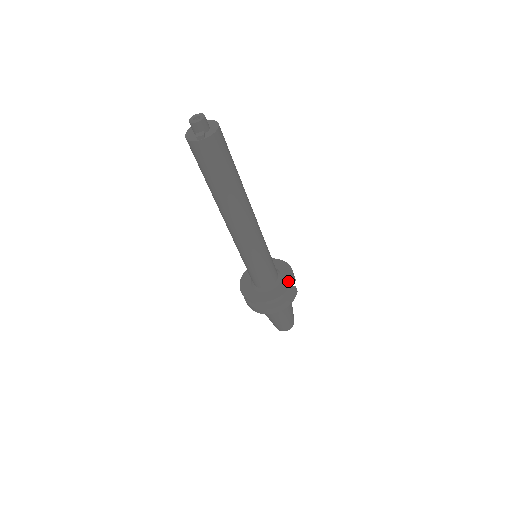
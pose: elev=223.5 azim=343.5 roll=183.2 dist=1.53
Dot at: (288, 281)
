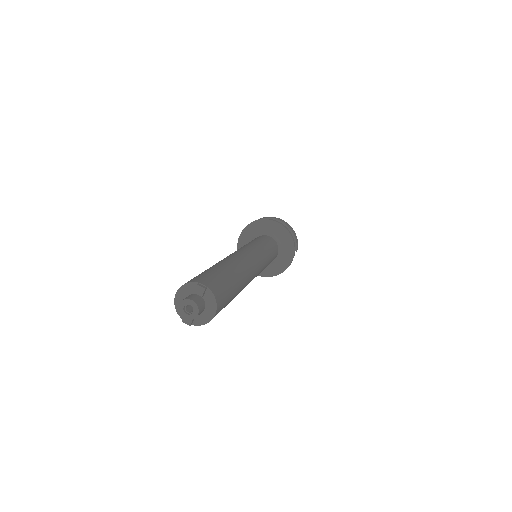
Dot at: (282, 267)
